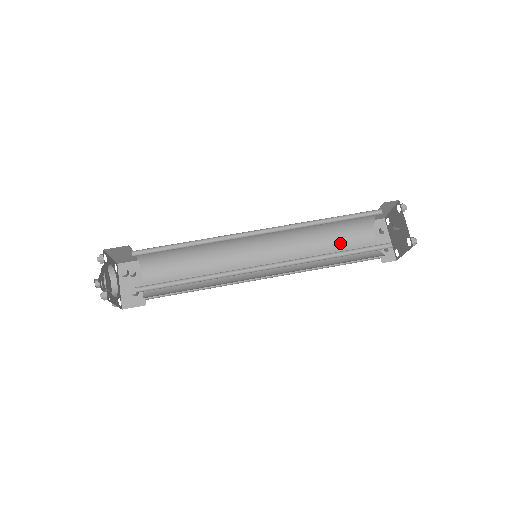
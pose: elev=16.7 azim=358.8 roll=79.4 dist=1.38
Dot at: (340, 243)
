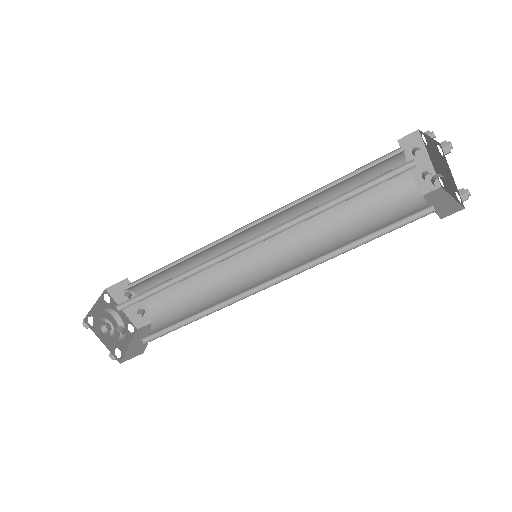
Dot at: occluded
